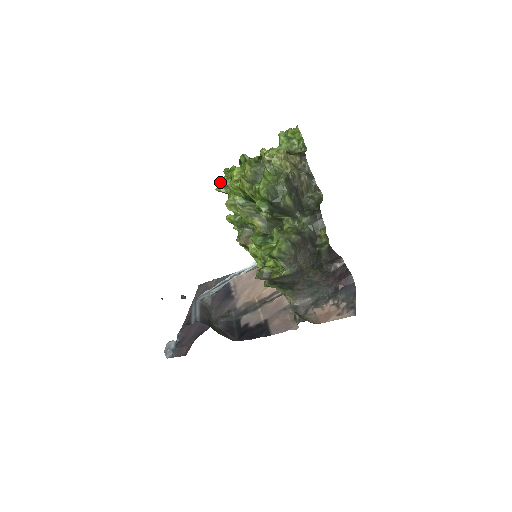
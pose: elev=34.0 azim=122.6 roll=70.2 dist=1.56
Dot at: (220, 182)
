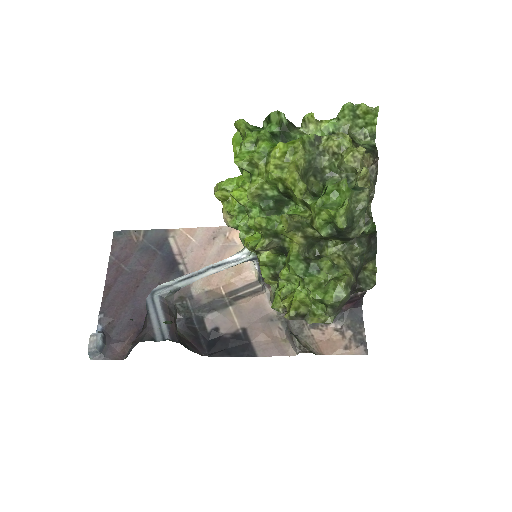
Dot at: occluded
